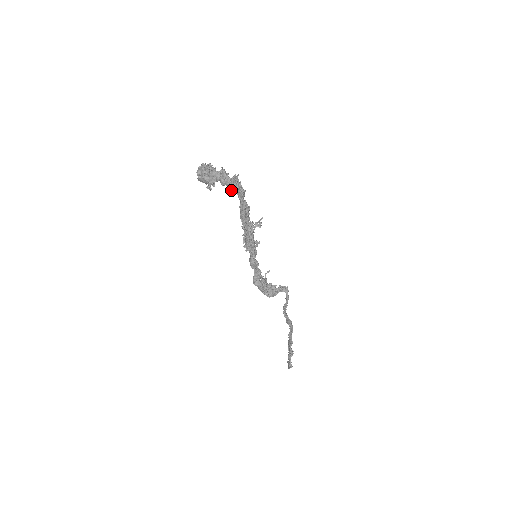
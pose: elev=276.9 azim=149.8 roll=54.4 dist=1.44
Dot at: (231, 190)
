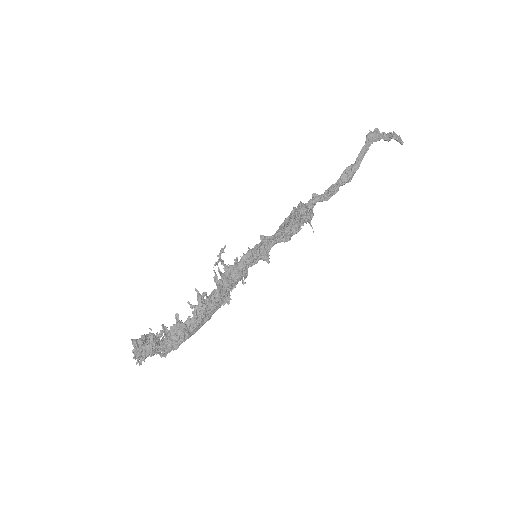
Dot at: occluded
